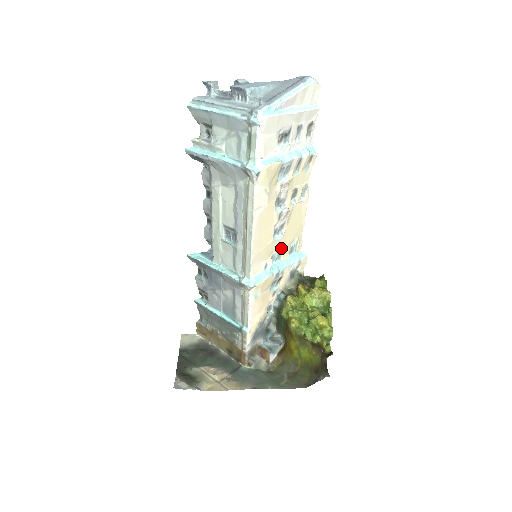
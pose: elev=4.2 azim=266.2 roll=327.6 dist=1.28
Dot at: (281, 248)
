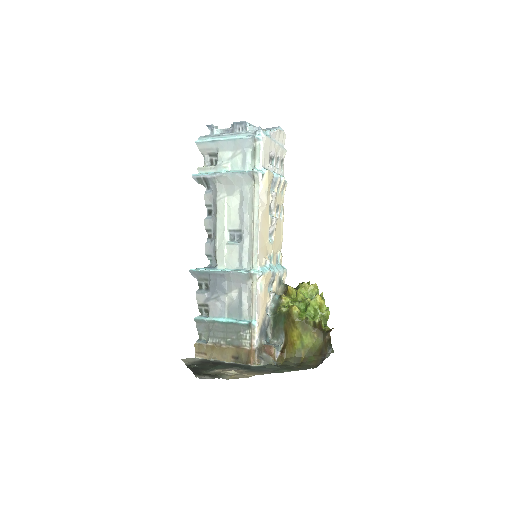
Dot at: (272, 253)
